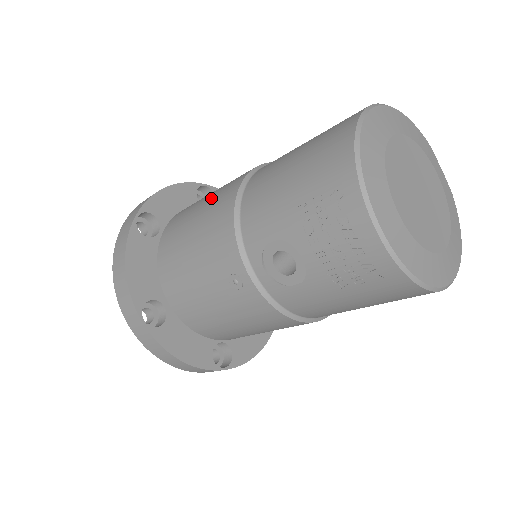
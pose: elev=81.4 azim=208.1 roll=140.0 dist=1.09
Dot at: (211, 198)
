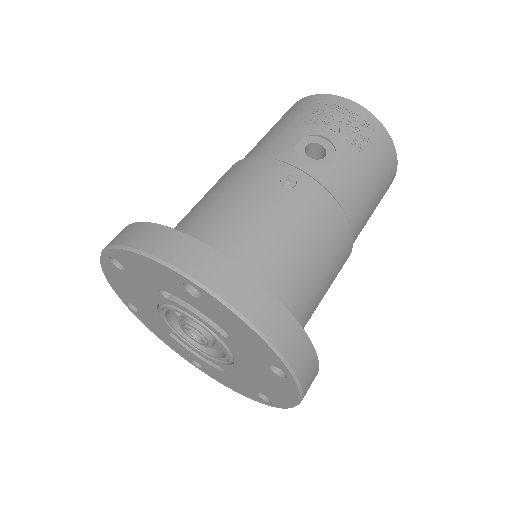
Dot at: (204, 195)
